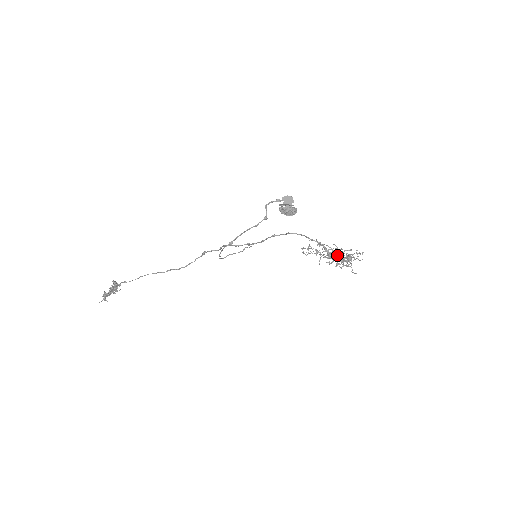
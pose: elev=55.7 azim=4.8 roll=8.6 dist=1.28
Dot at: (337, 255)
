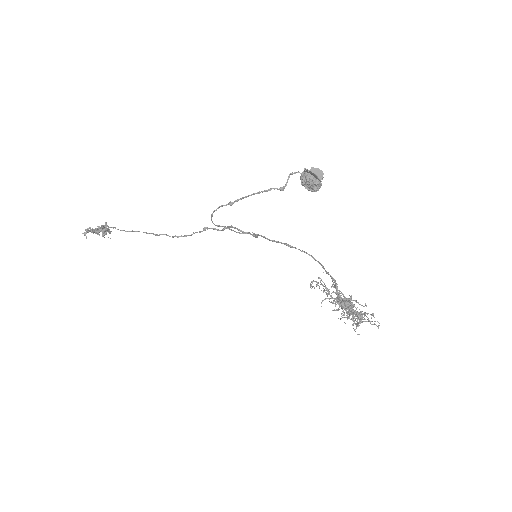
Dot at: (347, 303)
